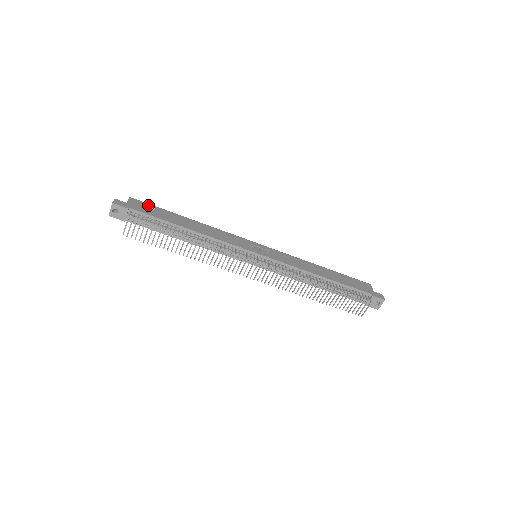
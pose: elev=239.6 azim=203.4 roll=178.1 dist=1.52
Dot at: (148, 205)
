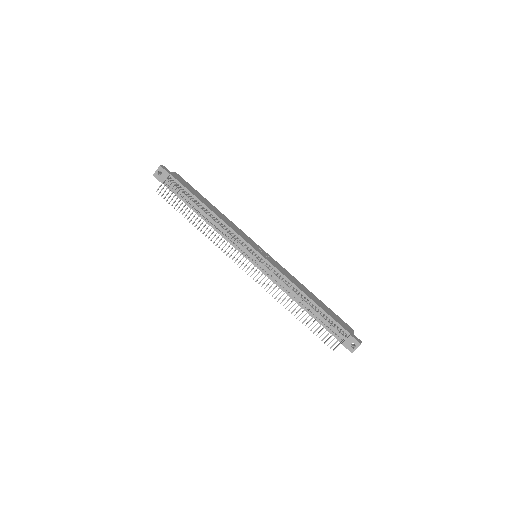
Dot at: (187, 183)
